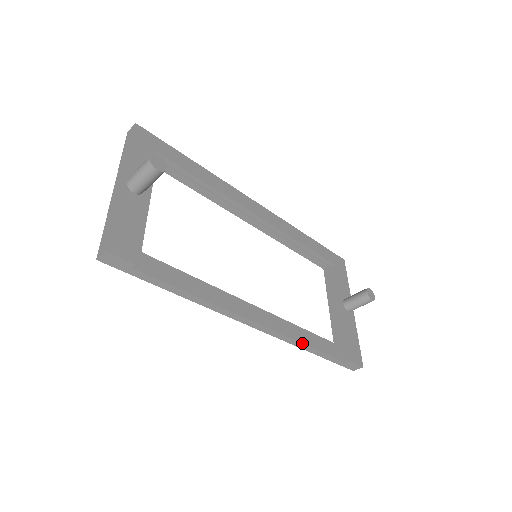
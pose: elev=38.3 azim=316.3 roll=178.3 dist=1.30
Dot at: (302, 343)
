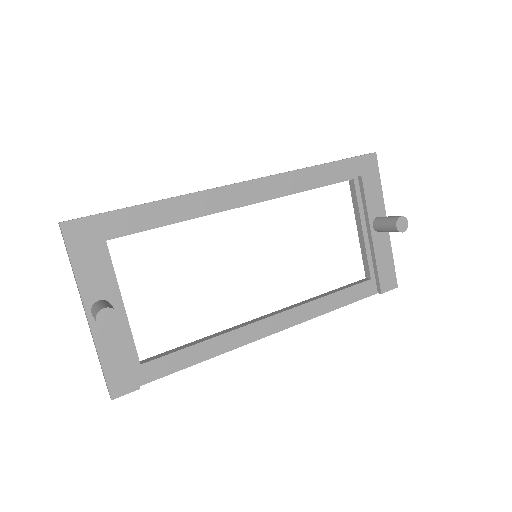
Dot at: occluded
